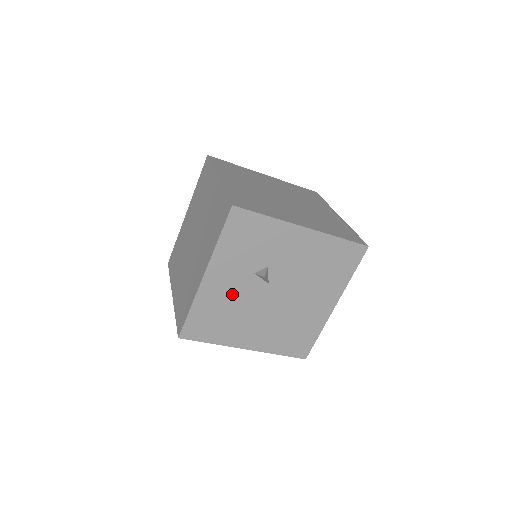
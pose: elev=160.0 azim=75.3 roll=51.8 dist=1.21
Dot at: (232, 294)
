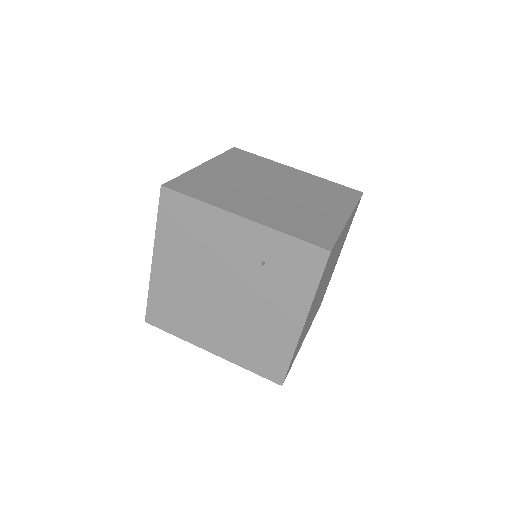
Dot at: occluded
